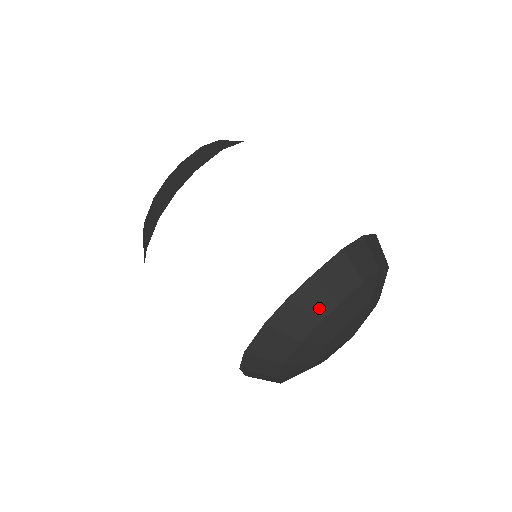
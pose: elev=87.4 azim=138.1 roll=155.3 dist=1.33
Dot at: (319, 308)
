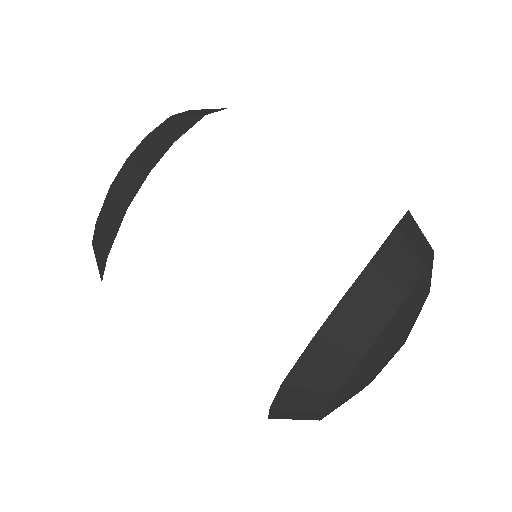
Dot at: (383, 306)
